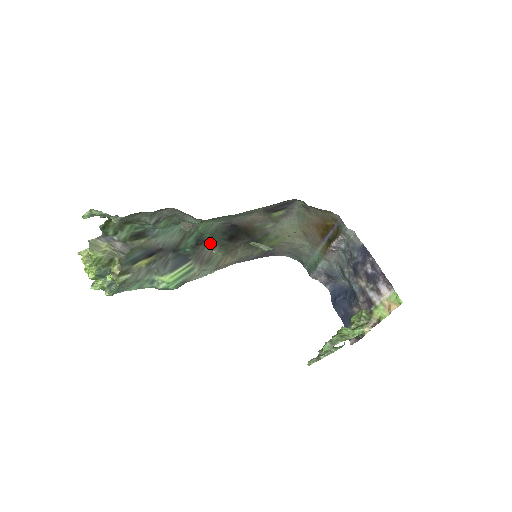
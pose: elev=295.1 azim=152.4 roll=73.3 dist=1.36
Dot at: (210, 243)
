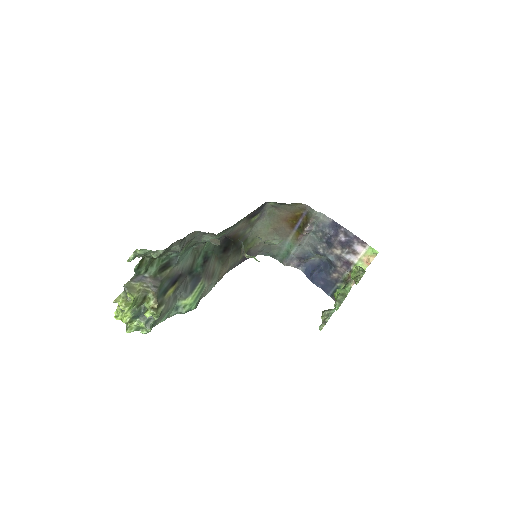
Dot at: (212, 259)
